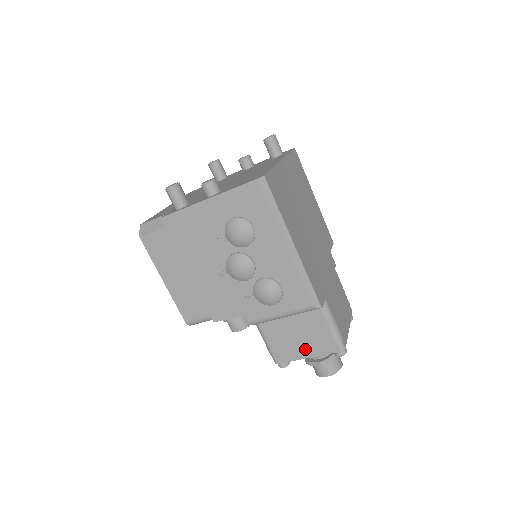
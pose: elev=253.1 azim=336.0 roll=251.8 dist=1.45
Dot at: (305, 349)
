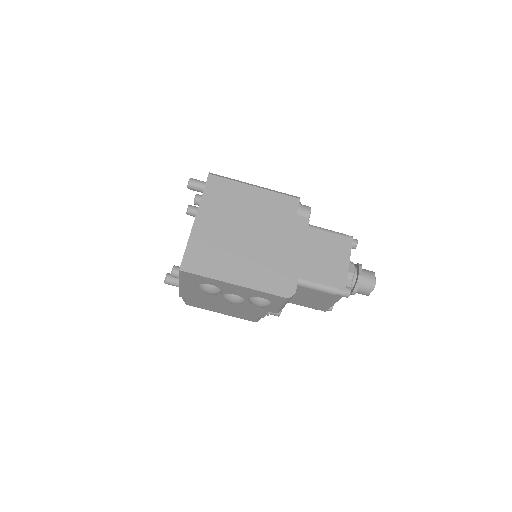
Dot at: (325, 302)
